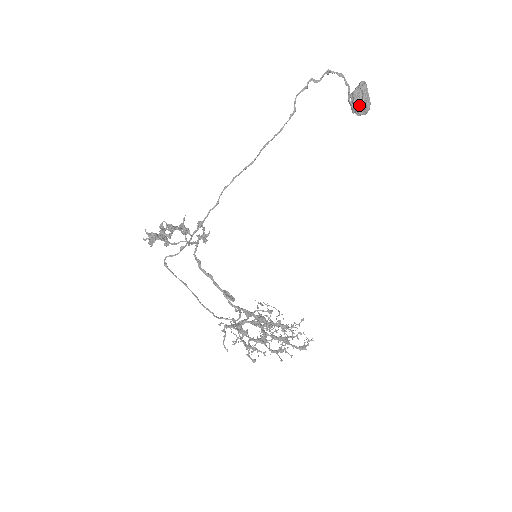
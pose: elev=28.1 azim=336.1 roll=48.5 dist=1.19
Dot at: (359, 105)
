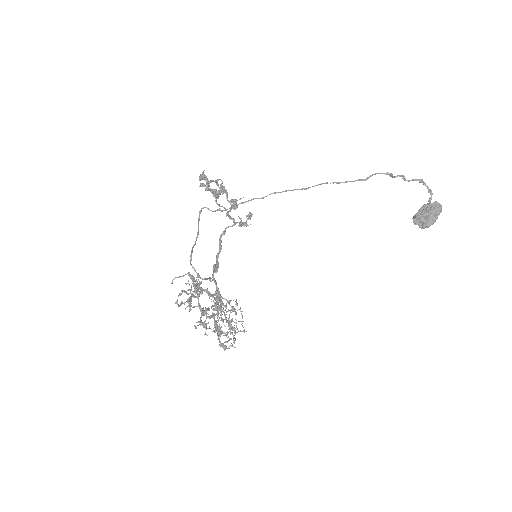
Dot at: (419, 215)
